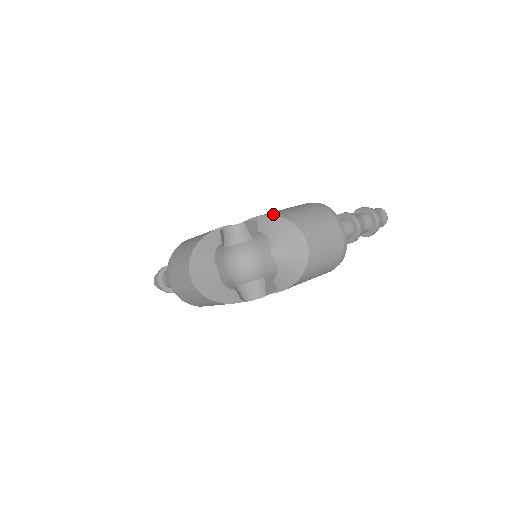
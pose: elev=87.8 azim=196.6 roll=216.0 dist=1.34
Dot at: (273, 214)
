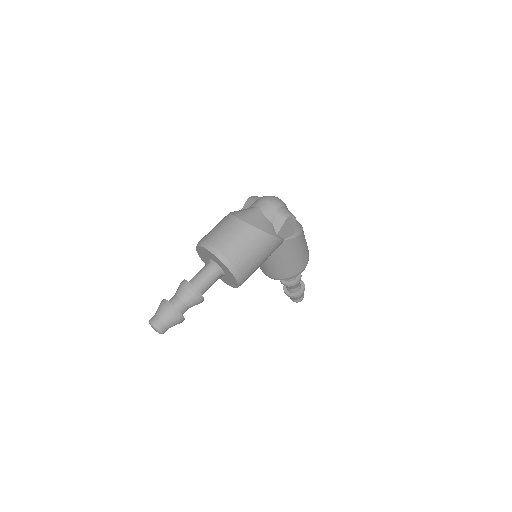
Dot at: occluded
